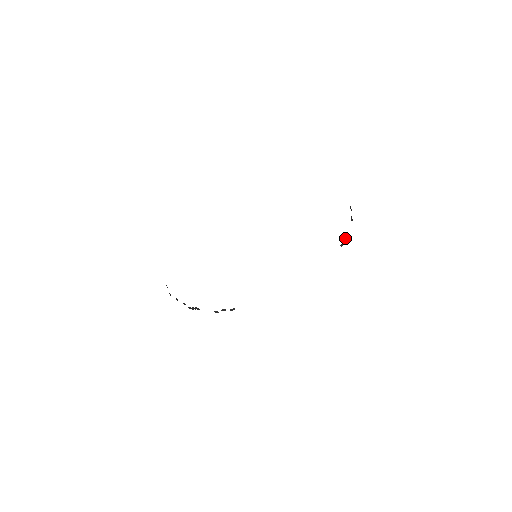
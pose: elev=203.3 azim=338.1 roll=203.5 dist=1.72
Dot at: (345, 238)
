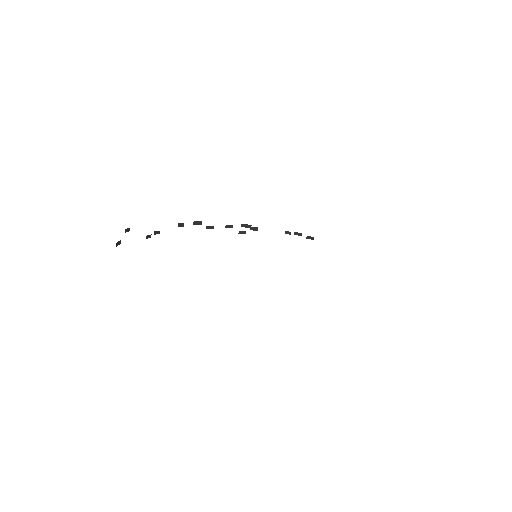
Dot at: occluded
